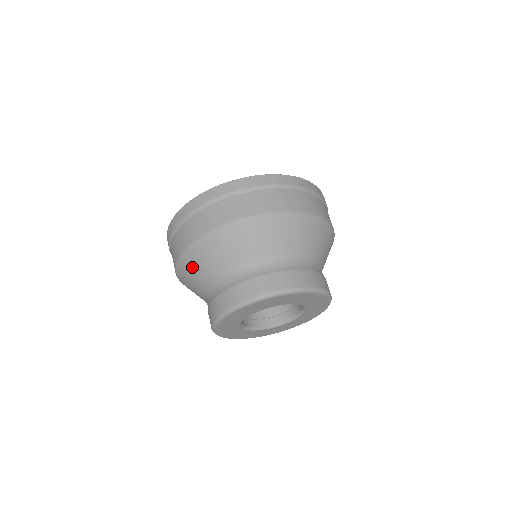
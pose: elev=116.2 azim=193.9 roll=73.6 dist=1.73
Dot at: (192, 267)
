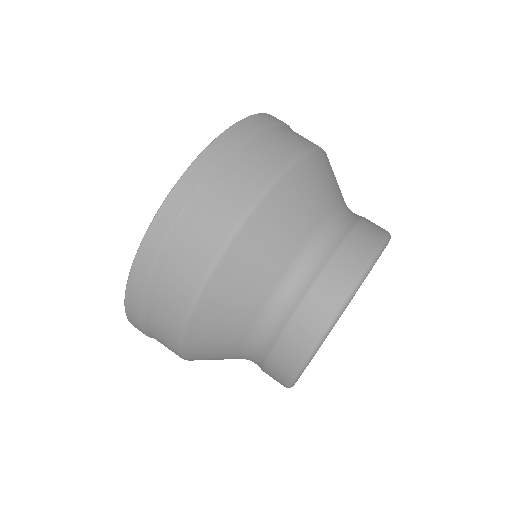
Dot at: (207, 359)
